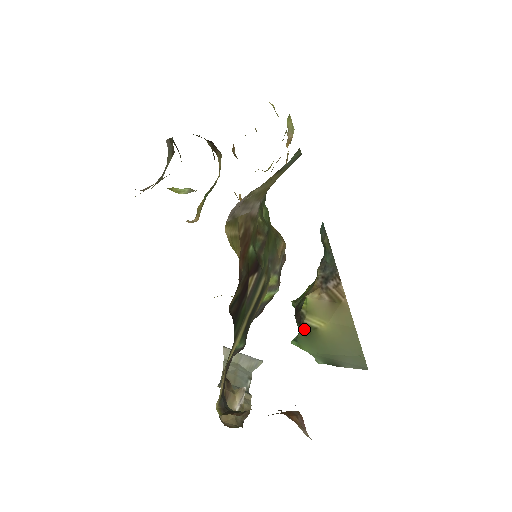
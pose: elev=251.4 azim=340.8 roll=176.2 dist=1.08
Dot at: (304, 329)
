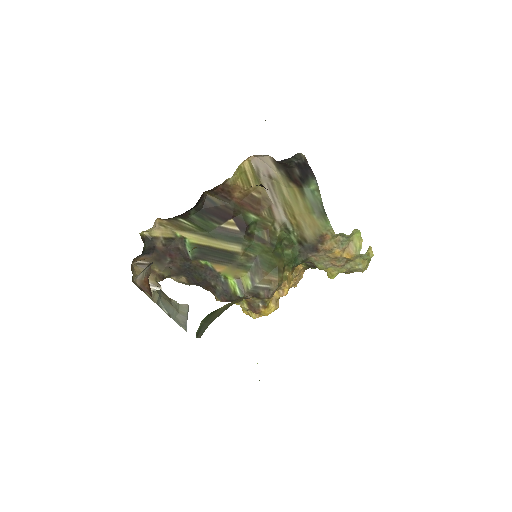
Dot at: occluded
